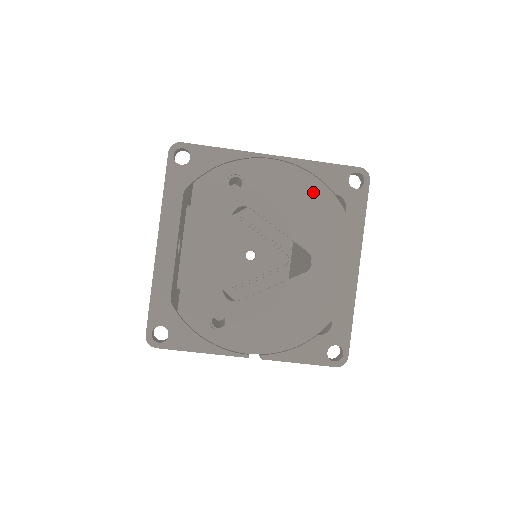
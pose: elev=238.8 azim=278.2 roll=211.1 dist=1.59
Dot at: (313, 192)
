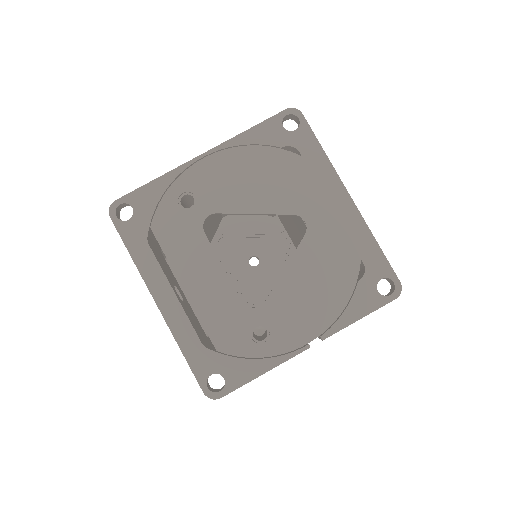
Dot at: (260, 160)
